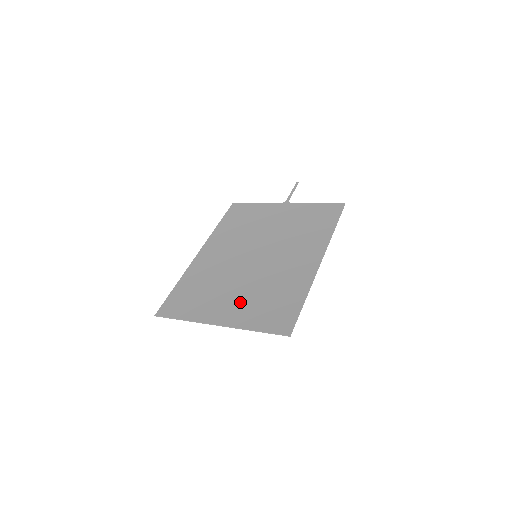
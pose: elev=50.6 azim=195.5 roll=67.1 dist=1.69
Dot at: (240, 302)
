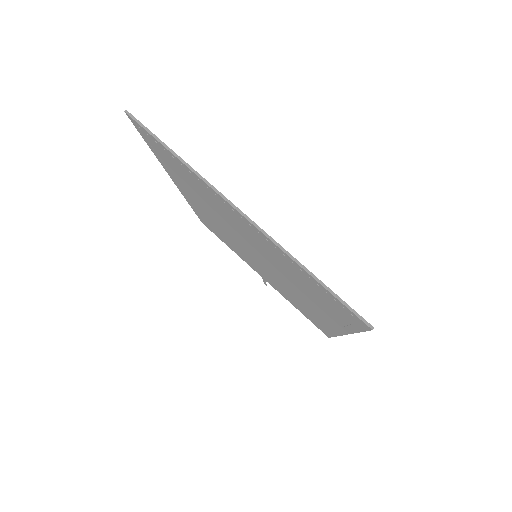
Dot at: occluded
